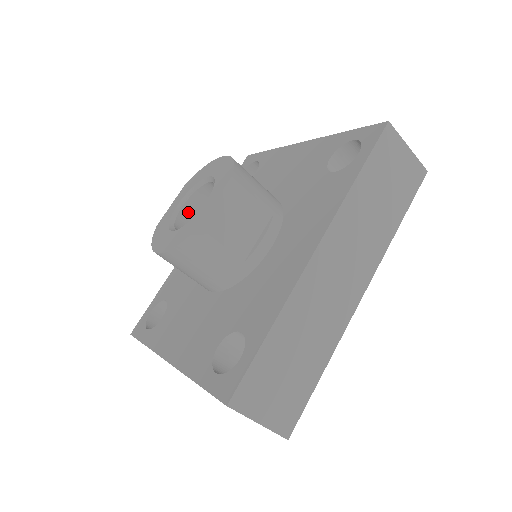
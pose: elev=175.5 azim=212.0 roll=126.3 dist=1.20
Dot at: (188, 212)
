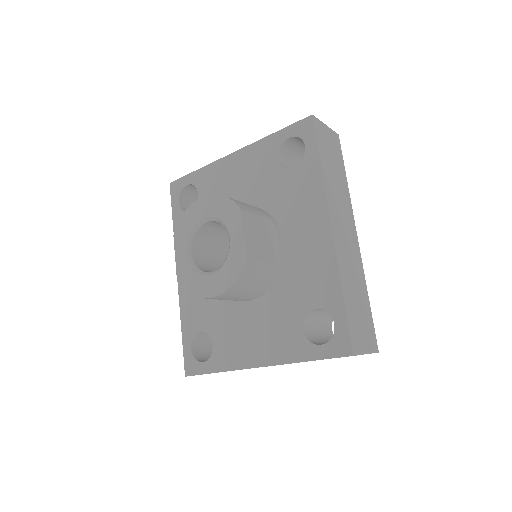
Dot at: (196, 254)
